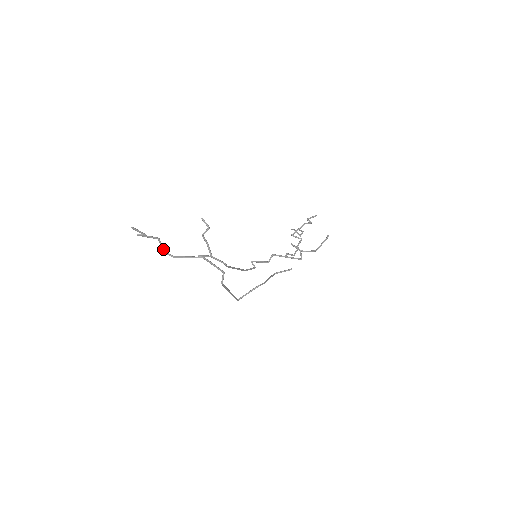
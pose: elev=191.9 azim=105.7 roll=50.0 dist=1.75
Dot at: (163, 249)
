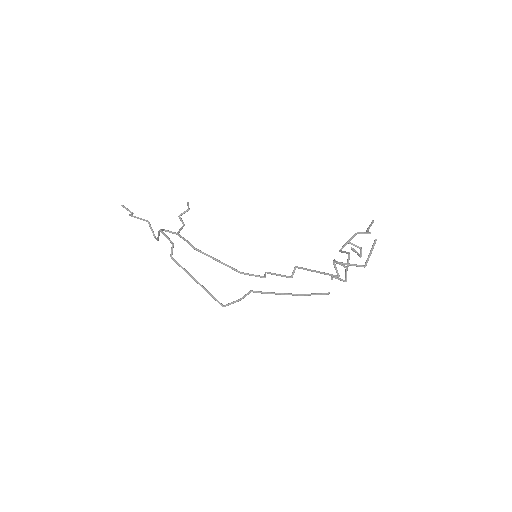
Dot at: (153, 234)
